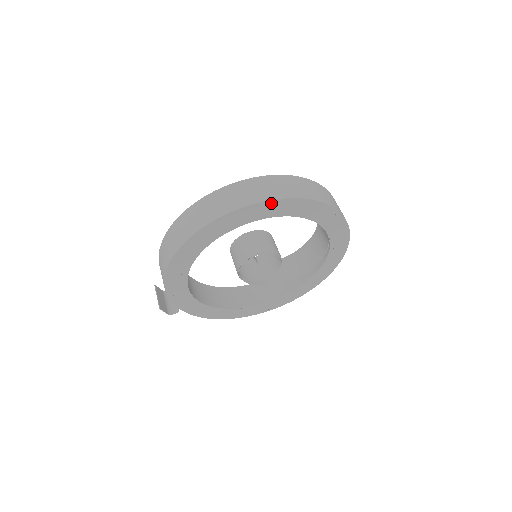
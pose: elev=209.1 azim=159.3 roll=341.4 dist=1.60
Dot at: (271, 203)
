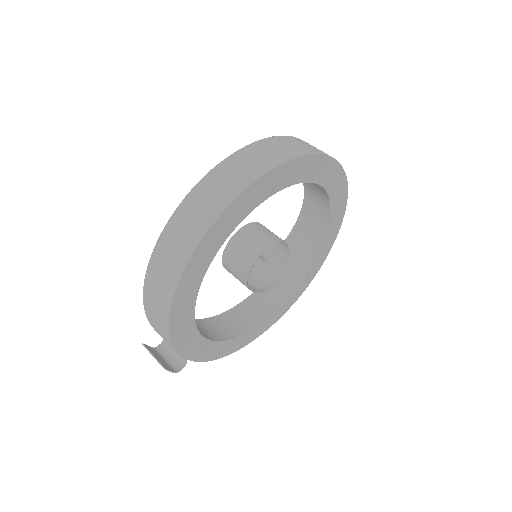
Dot at: (279, 169)
